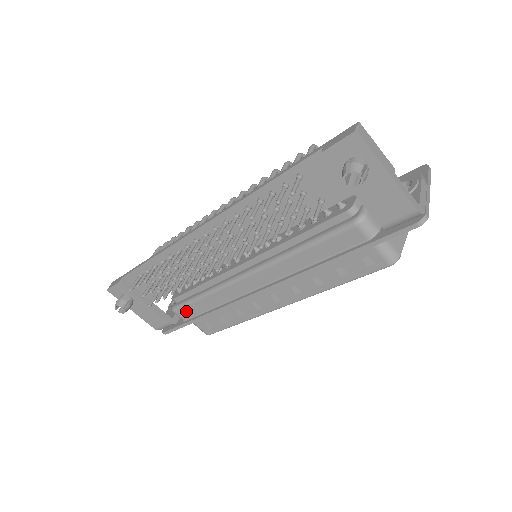
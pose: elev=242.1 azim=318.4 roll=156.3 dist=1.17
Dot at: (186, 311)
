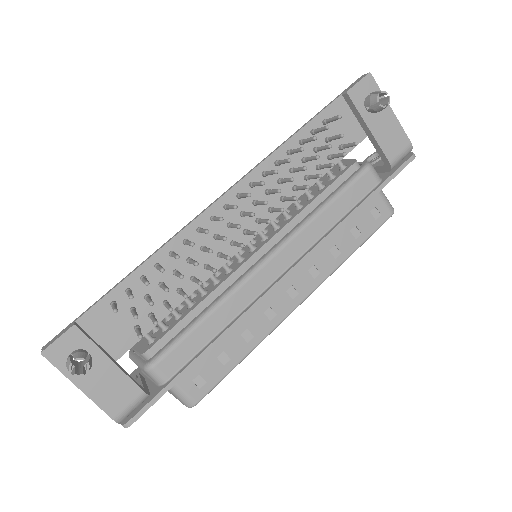
Dot at: (175, 357)
